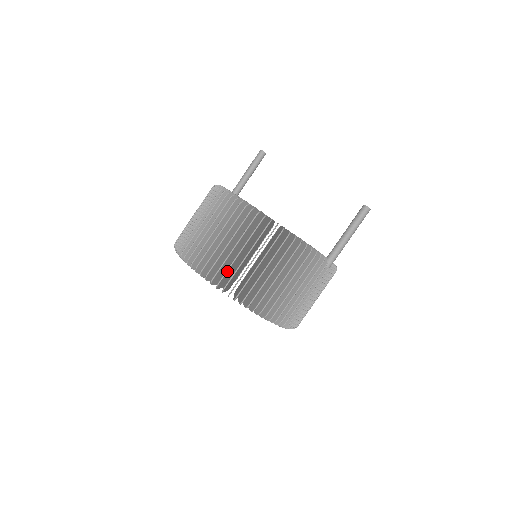
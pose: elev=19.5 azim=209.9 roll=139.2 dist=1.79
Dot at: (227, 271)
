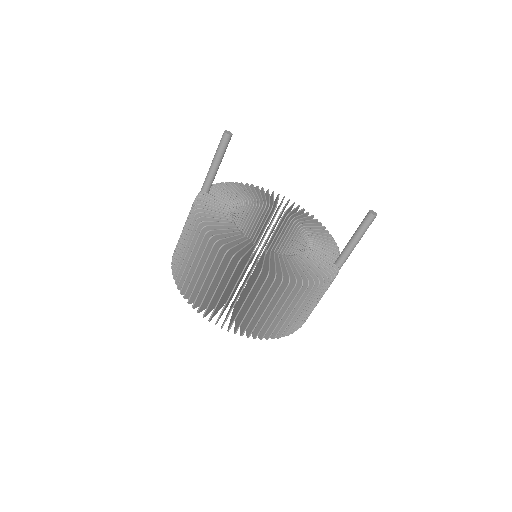
Dot at: (255, 327)
